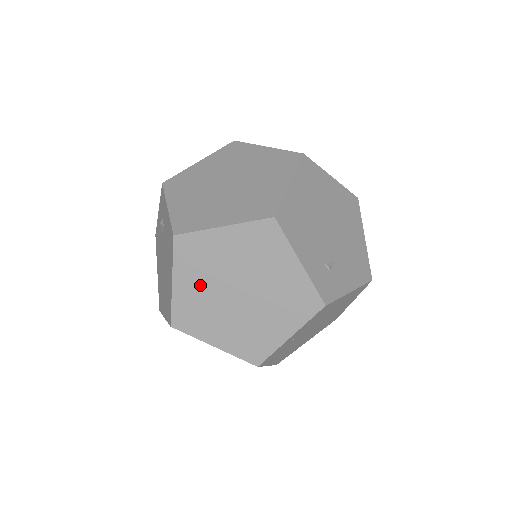
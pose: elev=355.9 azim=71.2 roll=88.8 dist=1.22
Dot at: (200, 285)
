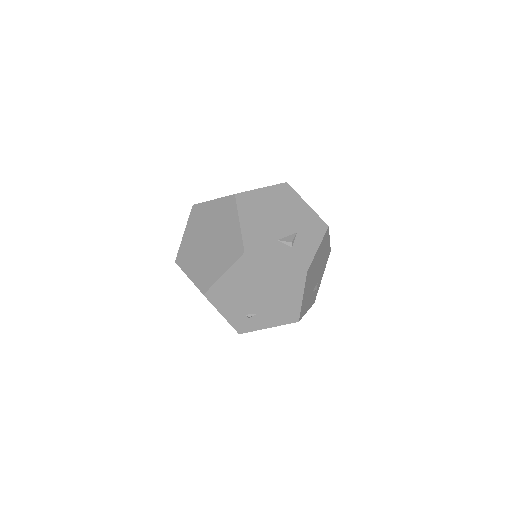
Dot at: occluded
